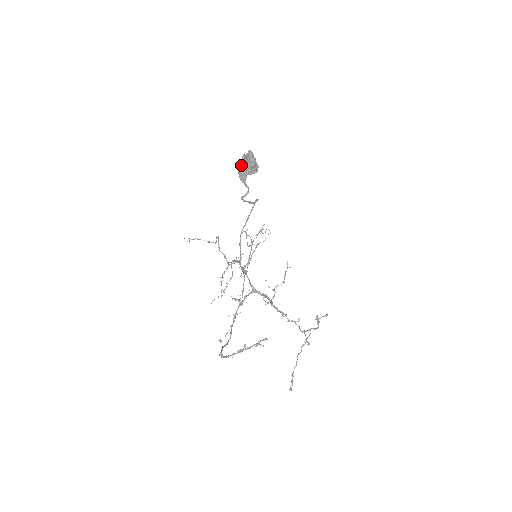
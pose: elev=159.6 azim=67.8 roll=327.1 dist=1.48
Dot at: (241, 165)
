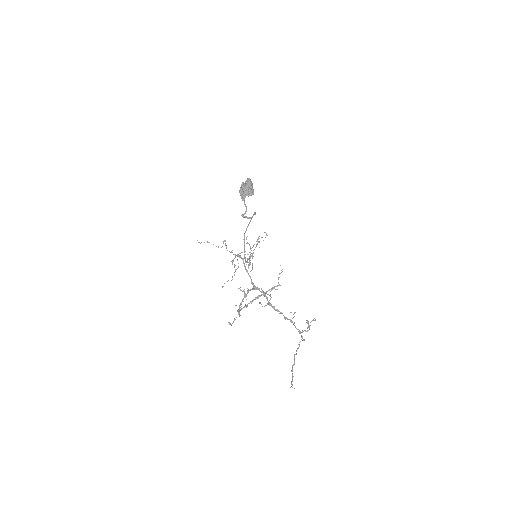
Dot at: (242, 188)
